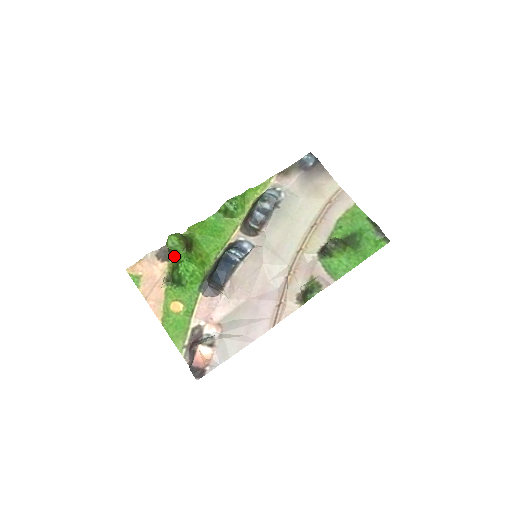
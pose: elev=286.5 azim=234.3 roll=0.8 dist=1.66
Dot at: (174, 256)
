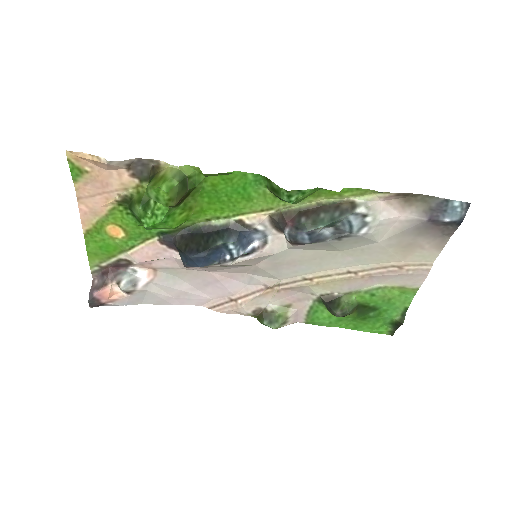
Dot at: occluded
